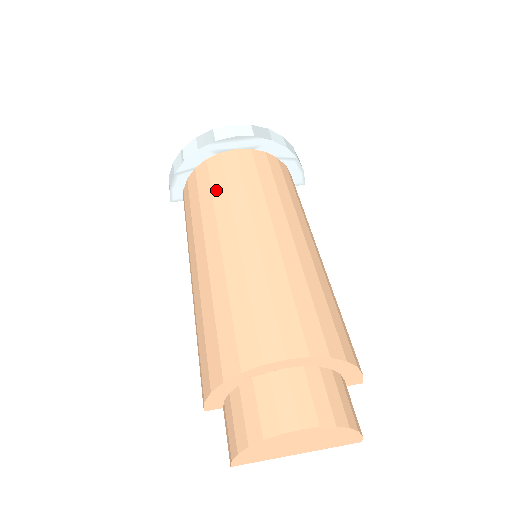
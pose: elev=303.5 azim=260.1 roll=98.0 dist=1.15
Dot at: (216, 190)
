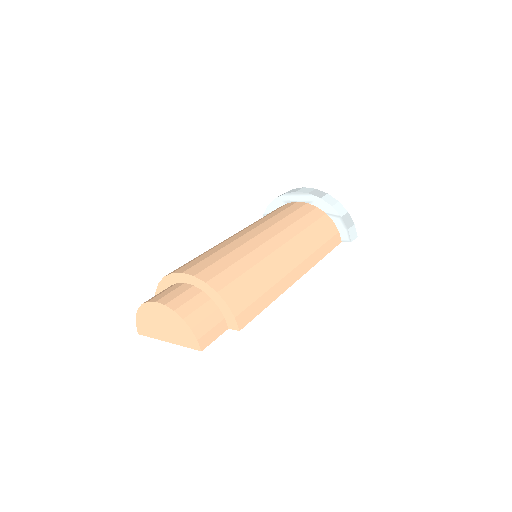
Dot at: (263, 217)
